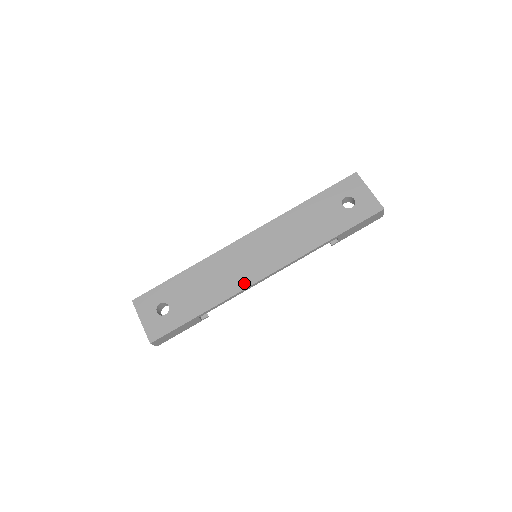
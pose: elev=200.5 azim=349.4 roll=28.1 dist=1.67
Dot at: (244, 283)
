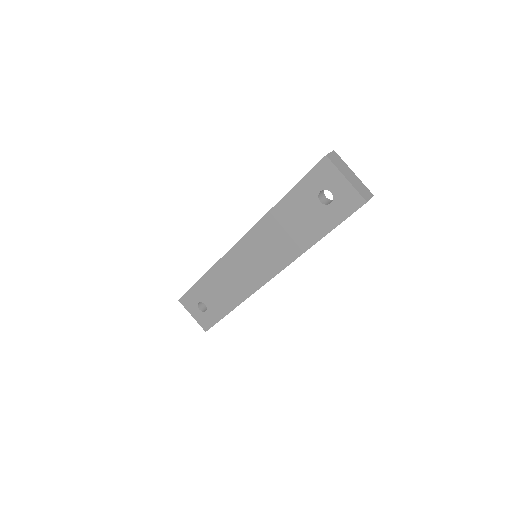
Dot at: (253, 286)
